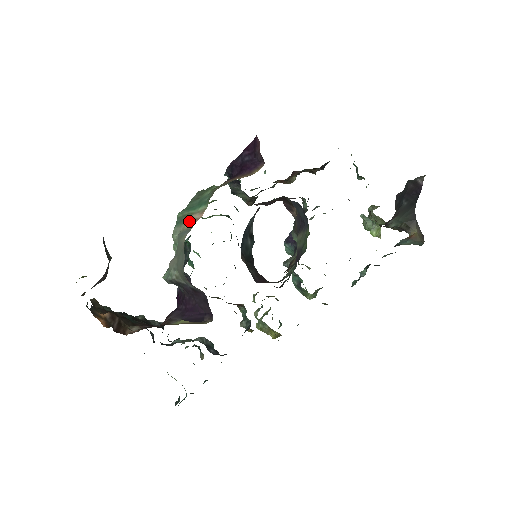
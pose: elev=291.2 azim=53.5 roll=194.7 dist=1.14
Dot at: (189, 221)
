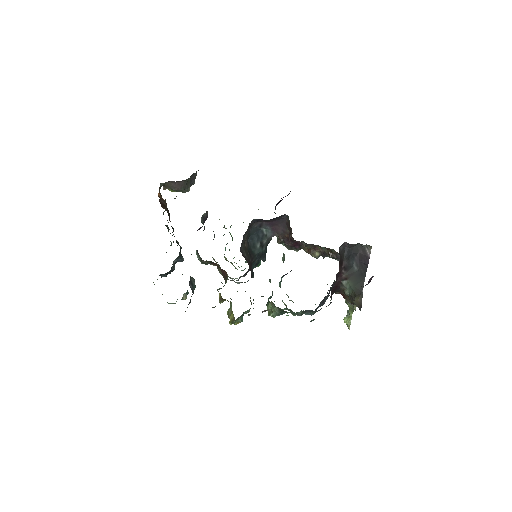
Dot at: occluded
